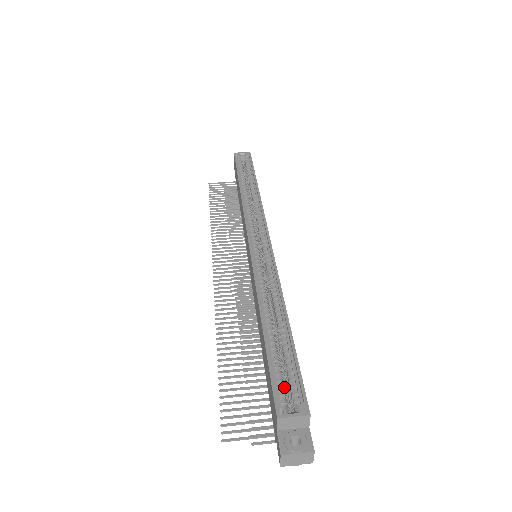
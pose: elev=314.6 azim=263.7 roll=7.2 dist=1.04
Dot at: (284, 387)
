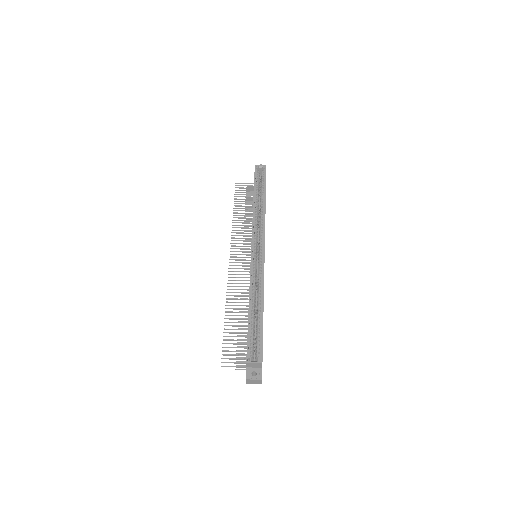
Dot at: (254, 347)
